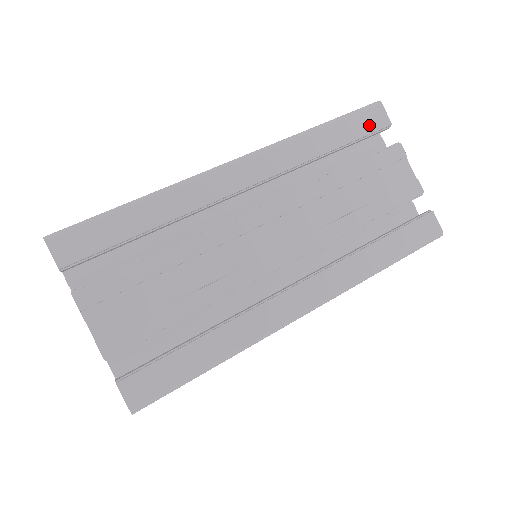
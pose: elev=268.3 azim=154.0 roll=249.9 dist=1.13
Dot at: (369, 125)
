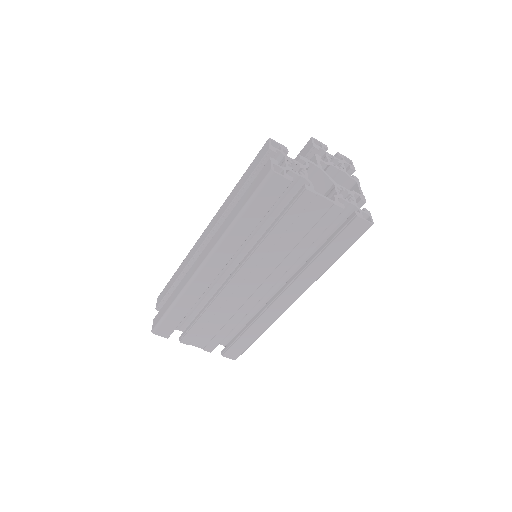
Dot at: (273, 195)
